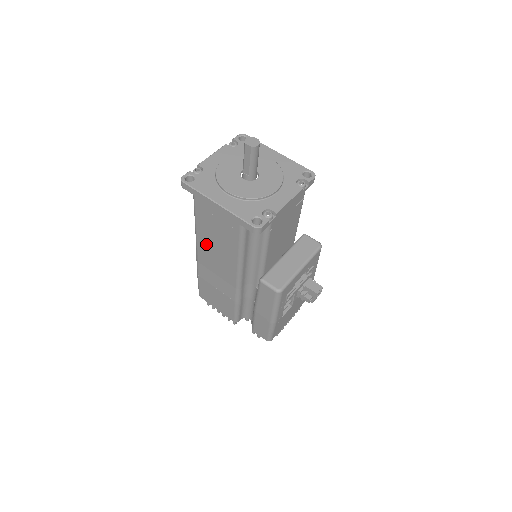
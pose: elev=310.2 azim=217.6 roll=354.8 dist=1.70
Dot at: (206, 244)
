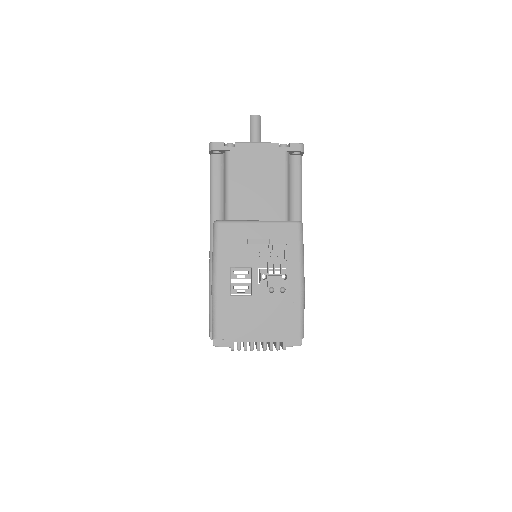
Dot at: occluded
